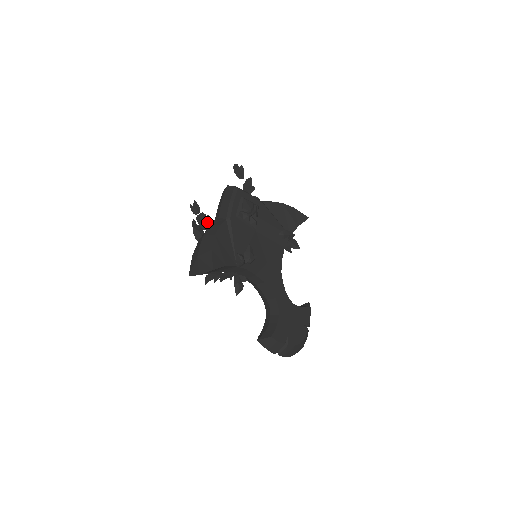
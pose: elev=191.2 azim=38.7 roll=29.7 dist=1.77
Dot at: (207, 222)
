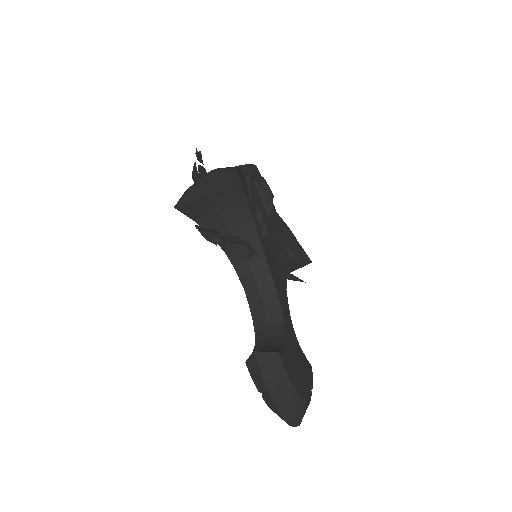
Dot at: occluded
